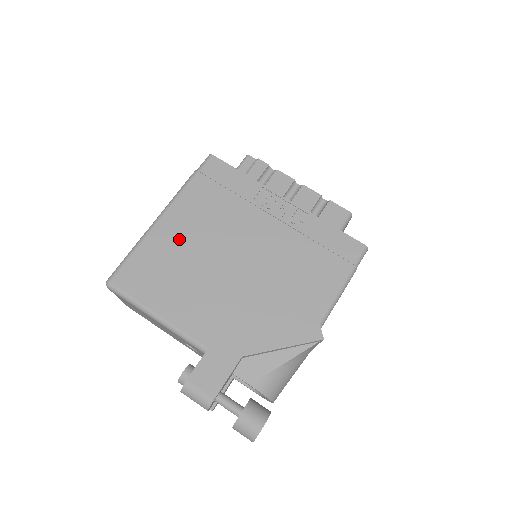
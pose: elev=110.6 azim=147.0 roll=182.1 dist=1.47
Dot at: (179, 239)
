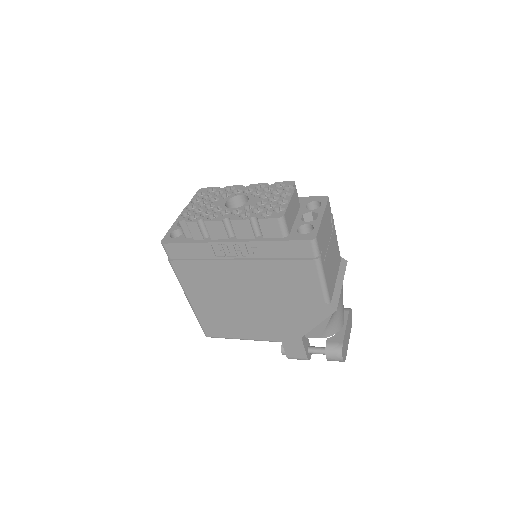
Dot at: (208, 302)
